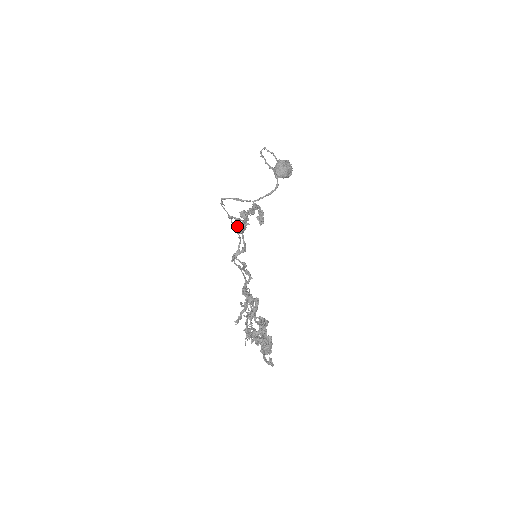
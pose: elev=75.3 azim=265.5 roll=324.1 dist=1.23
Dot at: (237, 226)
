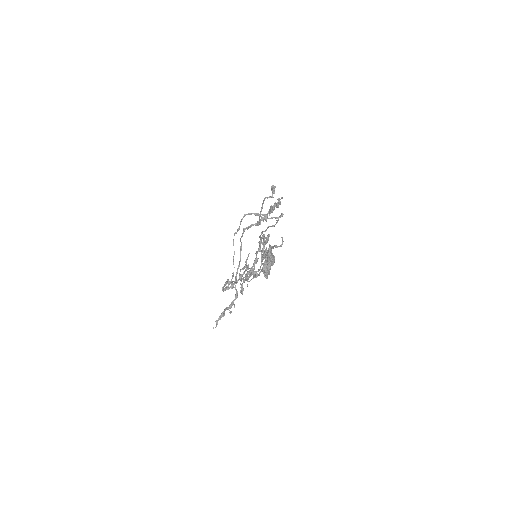
Dot at: occluded
